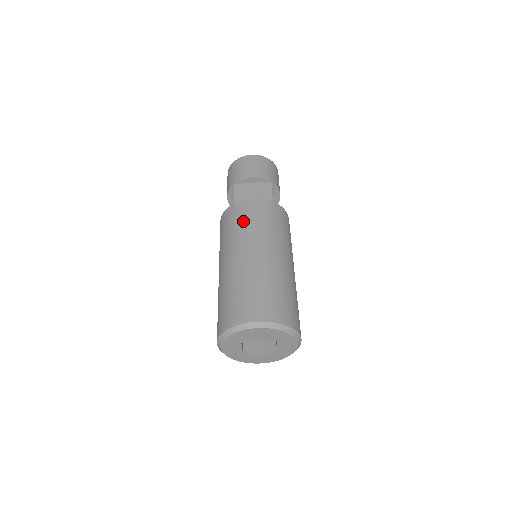
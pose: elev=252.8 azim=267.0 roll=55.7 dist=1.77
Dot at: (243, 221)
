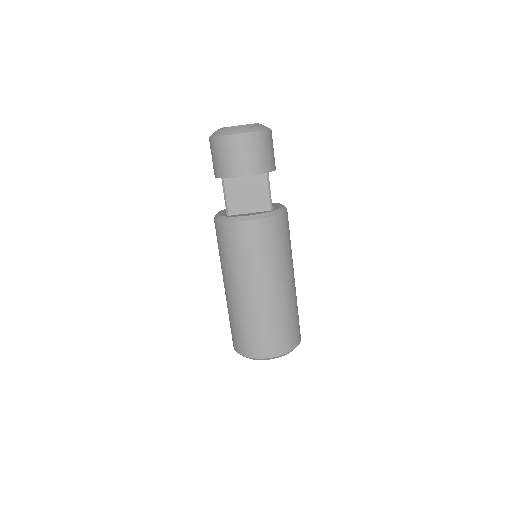
Dot at: (243, 252)
